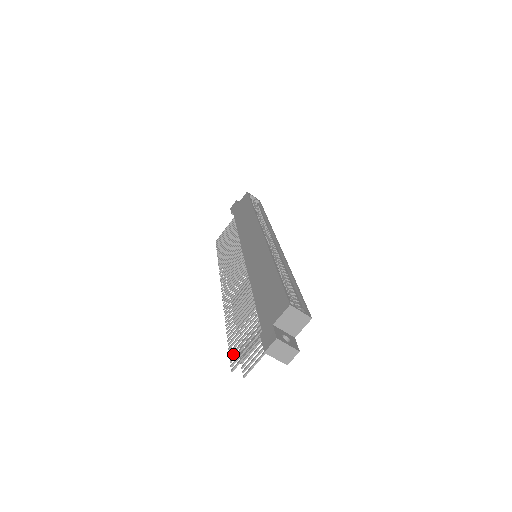
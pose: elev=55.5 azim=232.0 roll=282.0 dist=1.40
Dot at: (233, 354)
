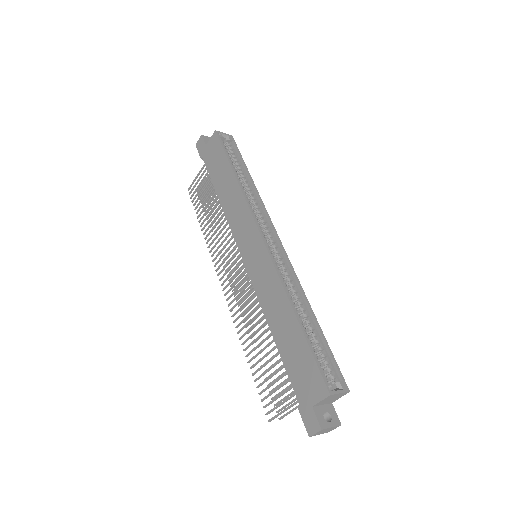
Dot at: occluded
